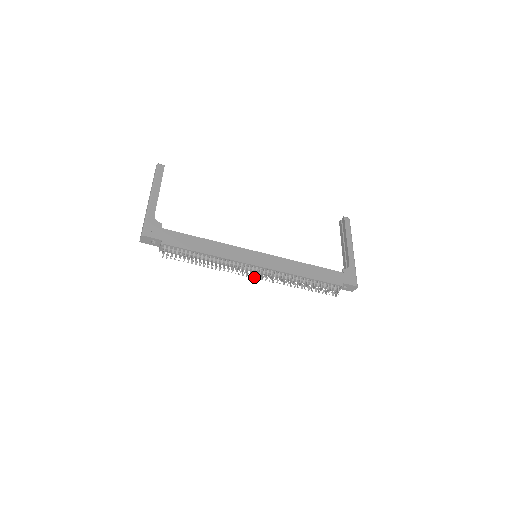
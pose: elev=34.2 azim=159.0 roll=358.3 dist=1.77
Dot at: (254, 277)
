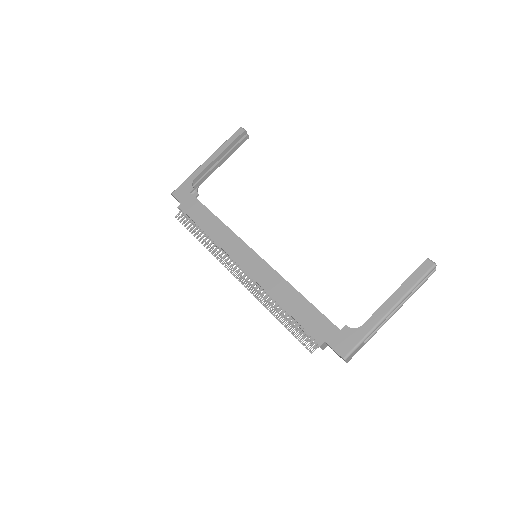
Dot at: (236, 277)
